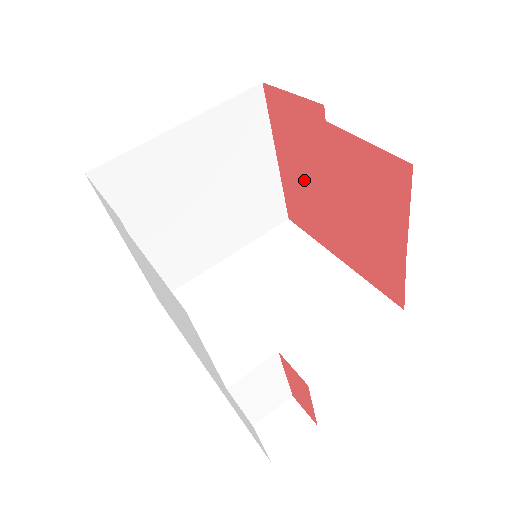
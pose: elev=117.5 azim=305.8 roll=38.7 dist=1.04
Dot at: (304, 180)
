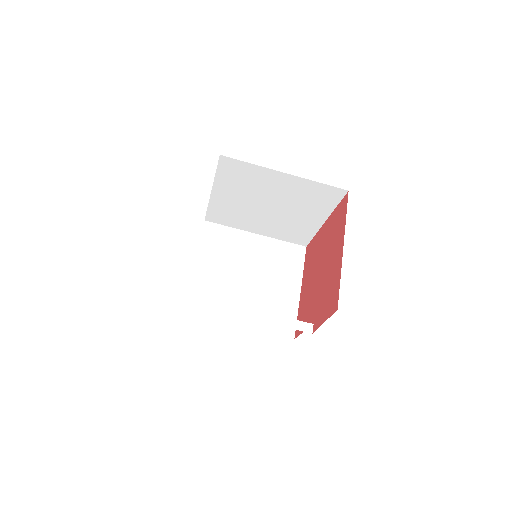
Dot at: (331, 258)
